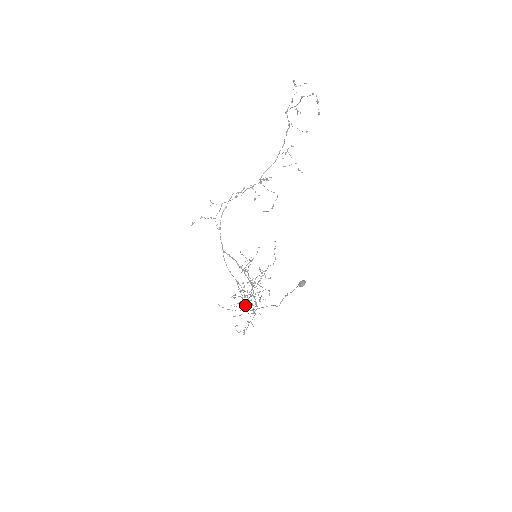
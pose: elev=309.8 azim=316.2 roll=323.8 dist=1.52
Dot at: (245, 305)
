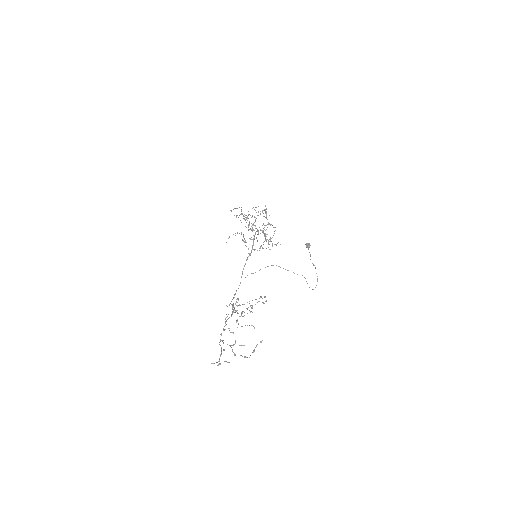
Dot at: occluded
